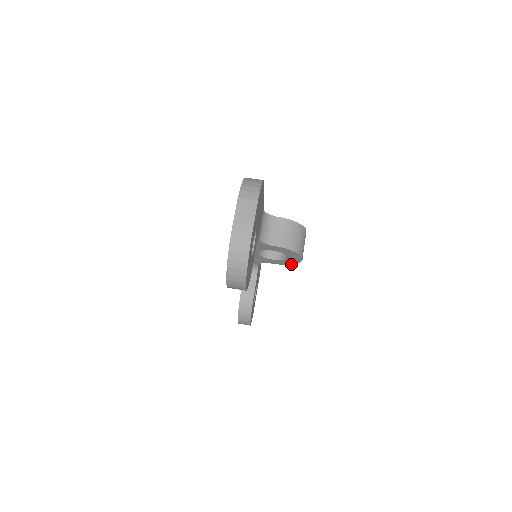
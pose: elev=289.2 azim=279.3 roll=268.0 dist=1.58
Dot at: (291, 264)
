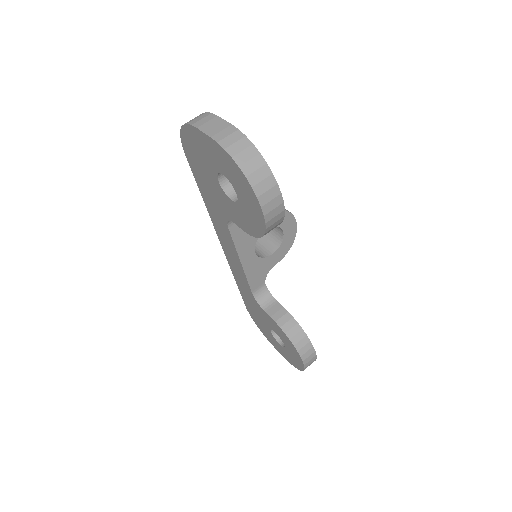
Dot at: (291, 246)
